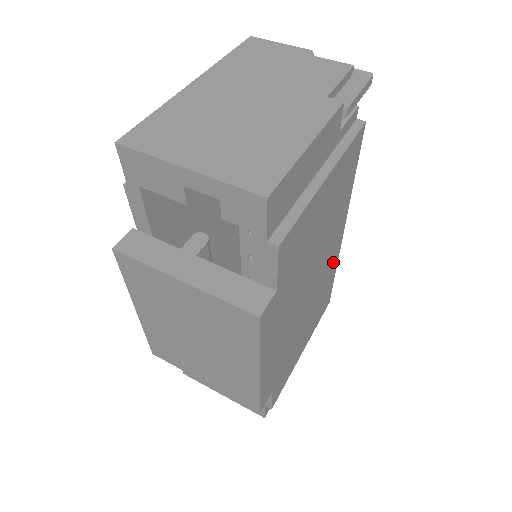
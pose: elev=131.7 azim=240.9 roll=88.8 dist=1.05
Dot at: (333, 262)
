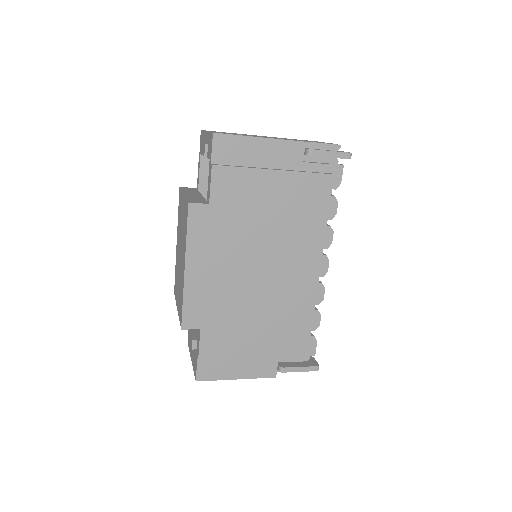
Dot at: (304, 293)
